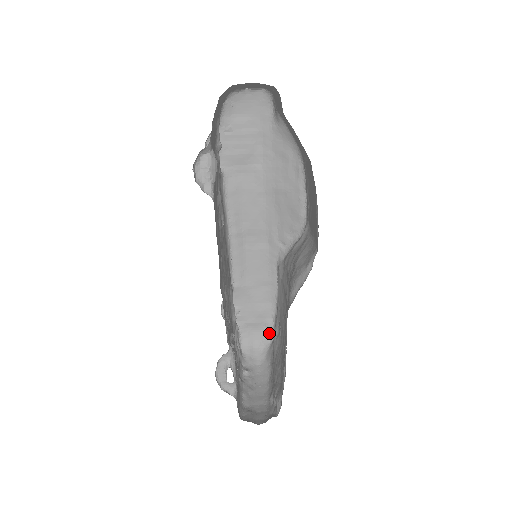
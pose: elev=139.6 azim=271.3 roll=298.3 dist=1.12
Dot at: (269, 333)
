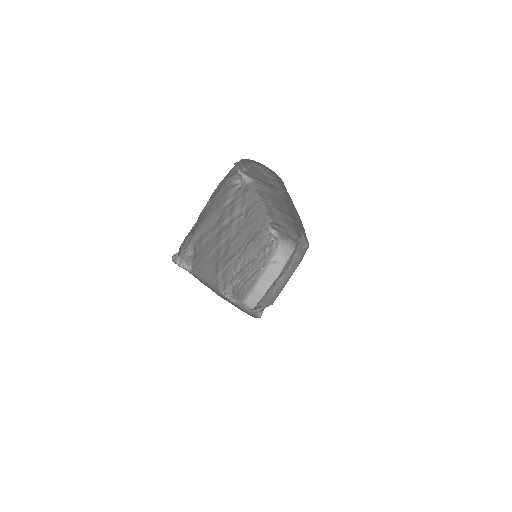
Dot at: occluded
